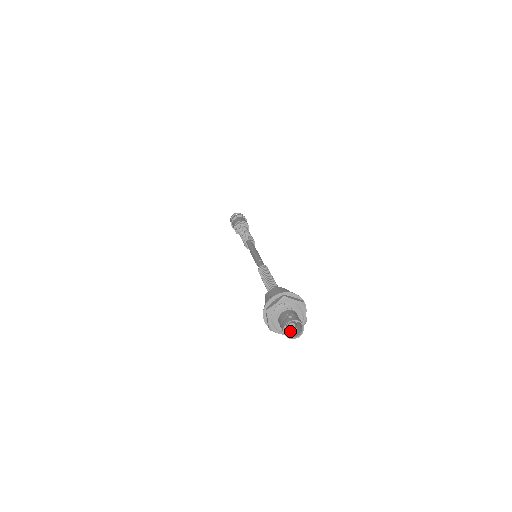
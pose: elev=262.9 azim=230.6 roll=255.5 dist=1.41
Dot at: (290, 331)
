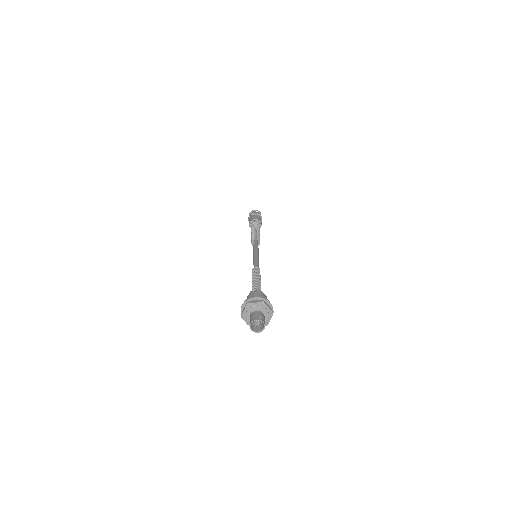
Dot at: (254, 325)
